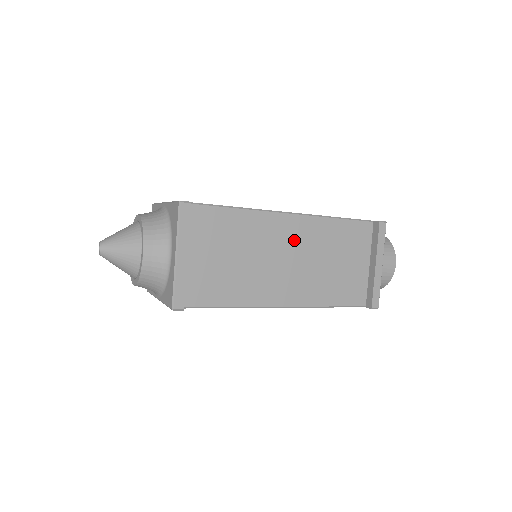
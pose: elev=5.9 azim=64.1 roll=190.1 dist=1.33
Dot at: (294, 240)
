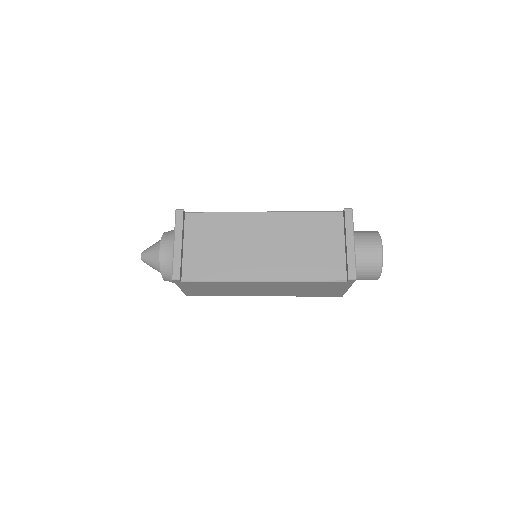
Dot at: (269, 230)
